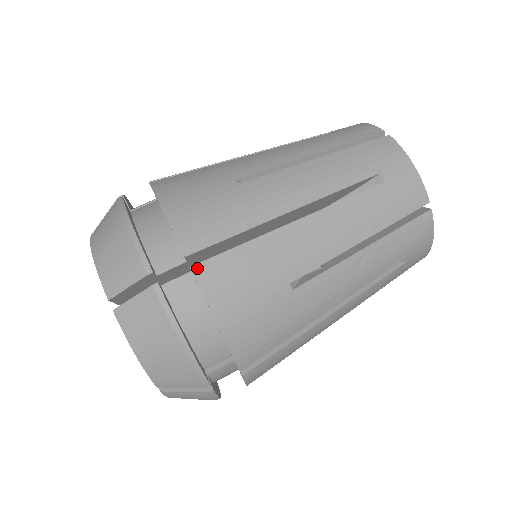
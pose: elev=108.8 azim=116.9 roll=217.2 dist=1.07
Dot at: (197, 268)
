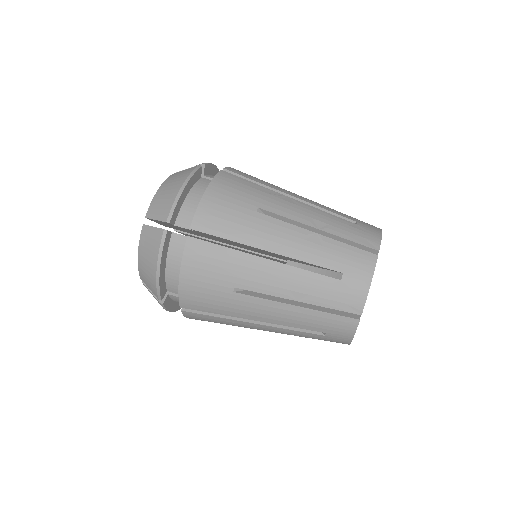
Dot at: (224, 172)
